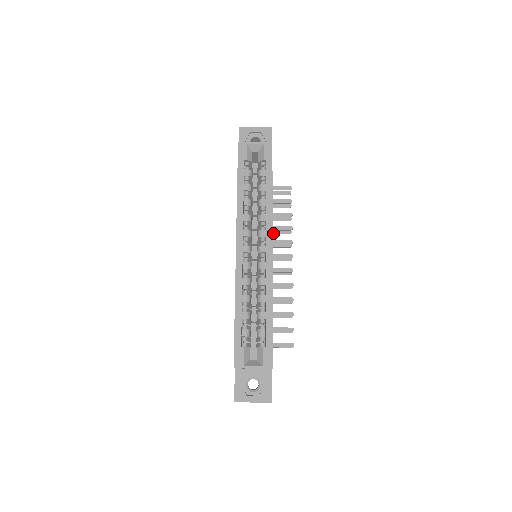
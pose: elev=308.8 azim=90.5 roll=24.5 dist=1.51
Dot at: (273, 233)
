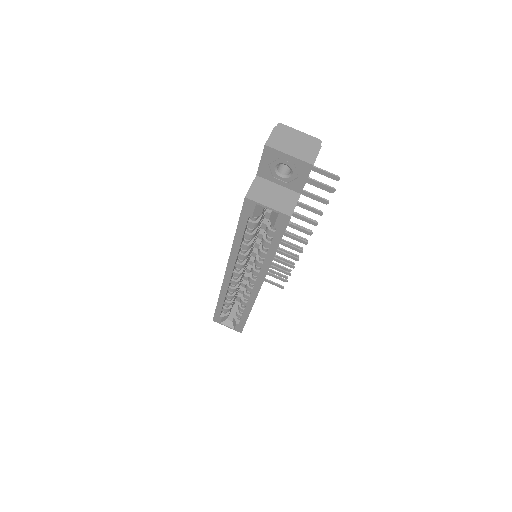
Dot at: occluded
